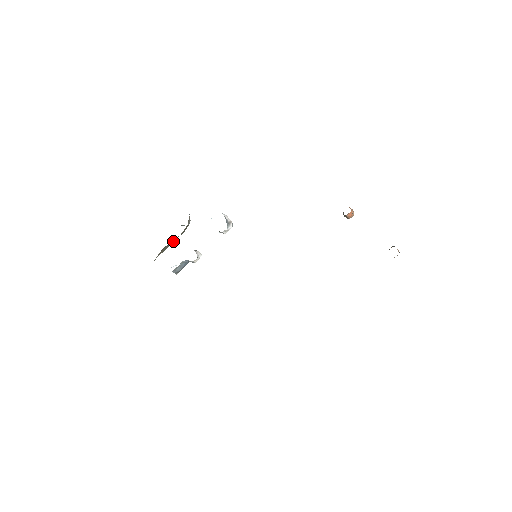
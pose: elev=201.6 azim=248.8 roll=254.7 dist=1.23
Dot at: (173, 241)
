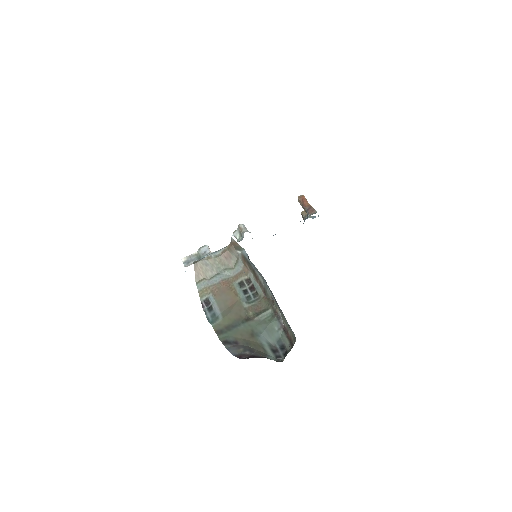
Dot at: (214, 265)
